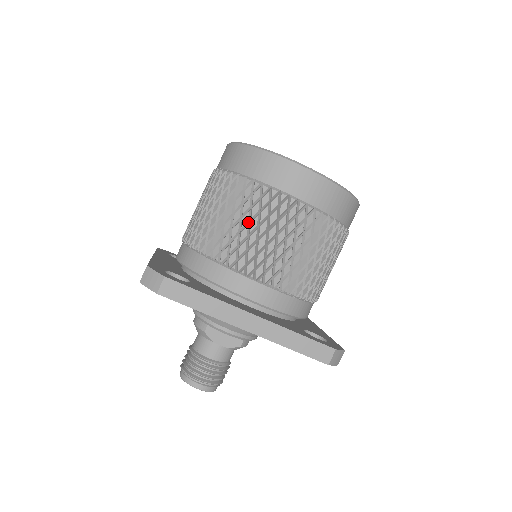
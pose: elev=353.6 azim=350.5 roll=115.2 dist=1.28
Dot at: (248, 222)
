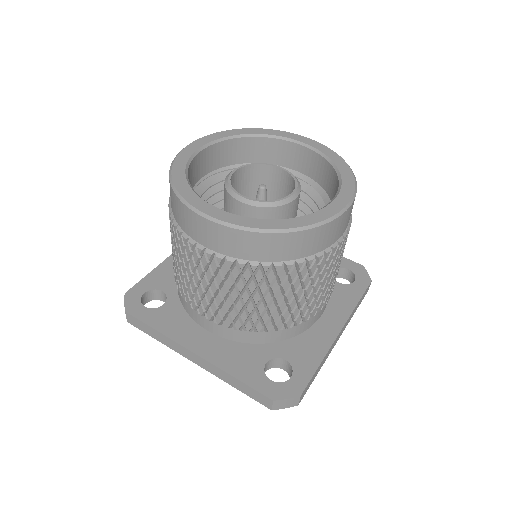
Dot at: (180, 262)
